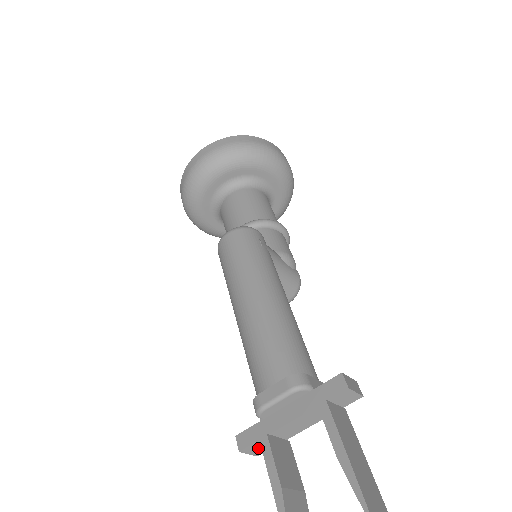
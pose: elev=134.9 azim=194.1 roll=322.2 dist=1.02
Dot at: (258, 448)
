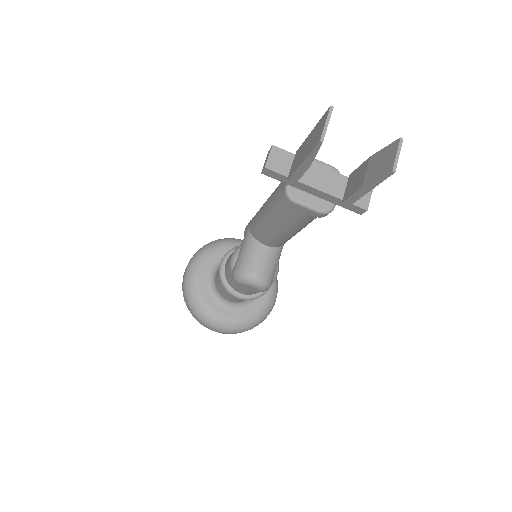
Dot at: (279, 160)
